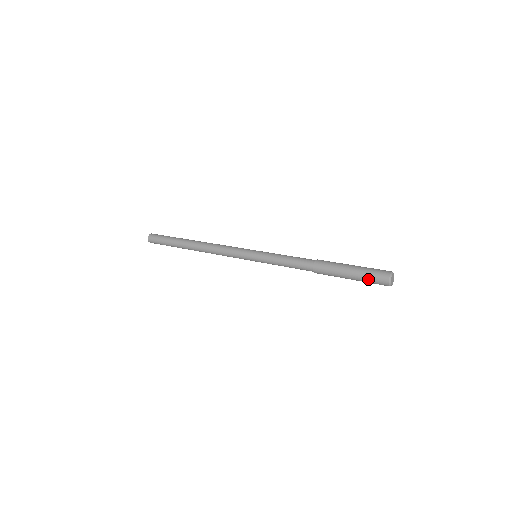
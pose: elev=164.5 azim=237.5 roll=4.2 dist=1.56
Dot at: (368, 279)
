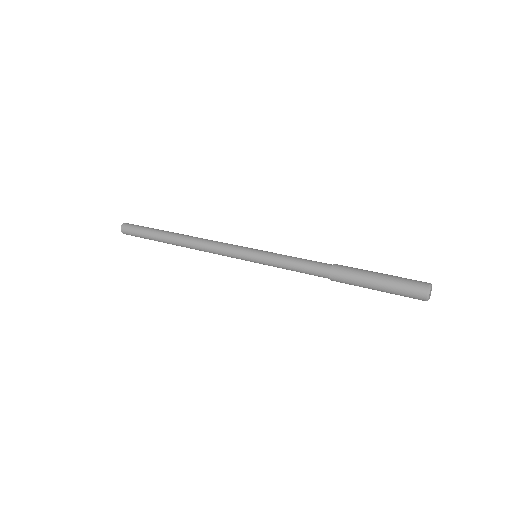
Dot at: (401, 285)
